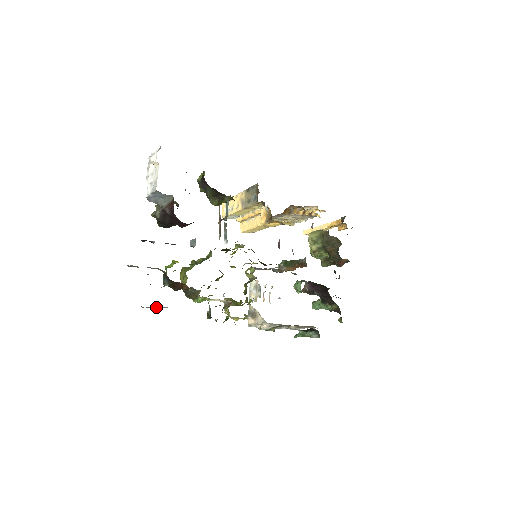
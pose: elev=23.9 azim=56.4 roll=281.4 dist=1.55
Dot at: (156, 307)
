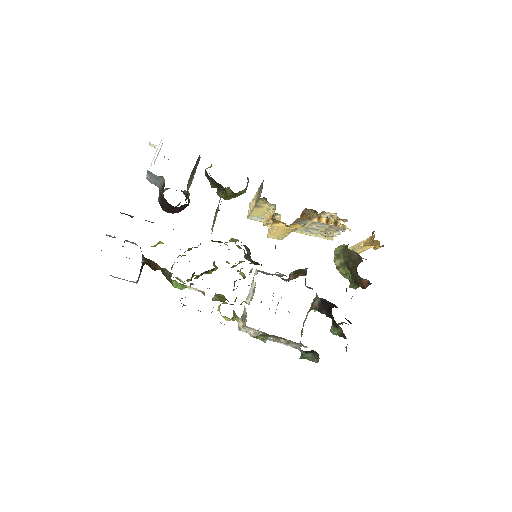
Dot at: occluded
